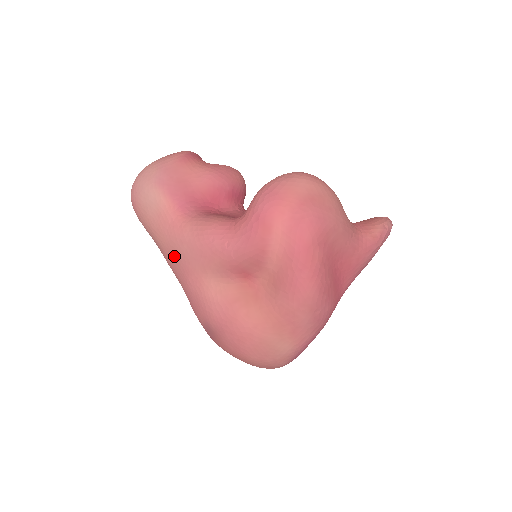
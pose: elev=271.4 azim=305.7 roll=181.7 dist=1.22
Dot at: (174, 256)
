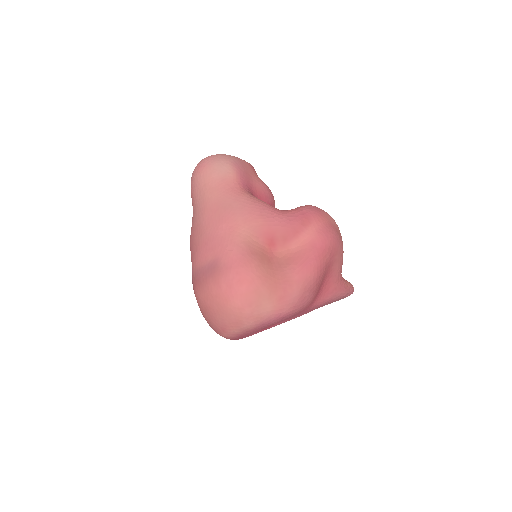
Dot at: (219, 207)
